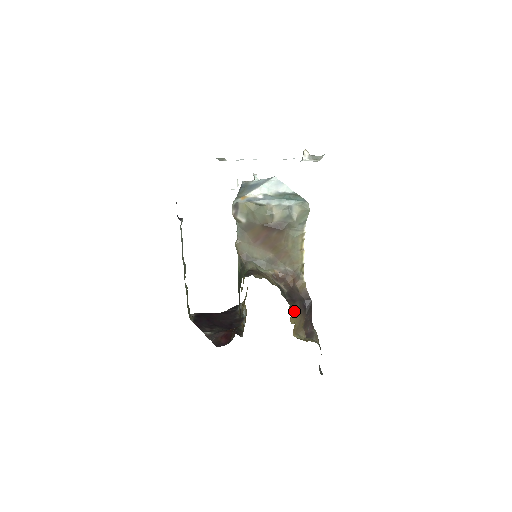
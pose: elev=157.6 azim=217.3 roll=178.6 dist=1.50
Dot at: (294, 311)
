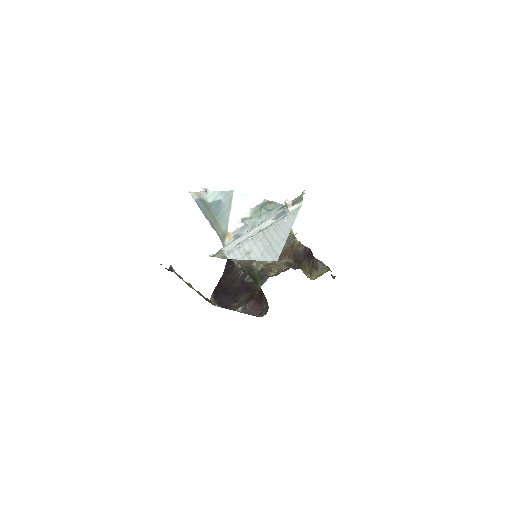
Dot at: (305, 268)
